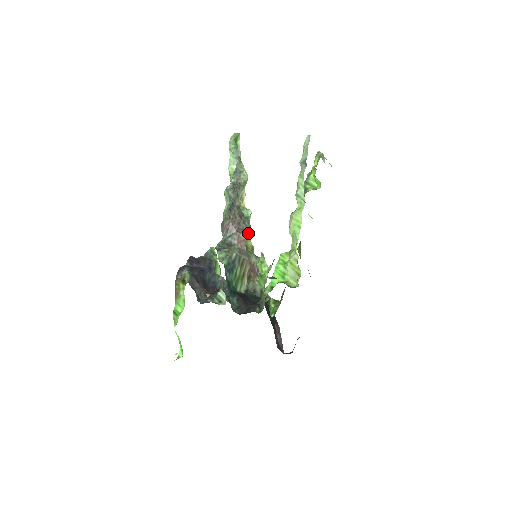
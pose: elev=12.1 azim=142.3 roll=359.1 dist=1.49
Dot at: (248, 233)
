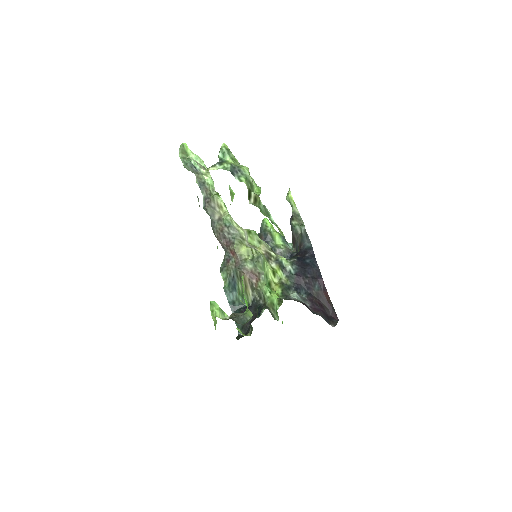
Dot at: (235, 243)
